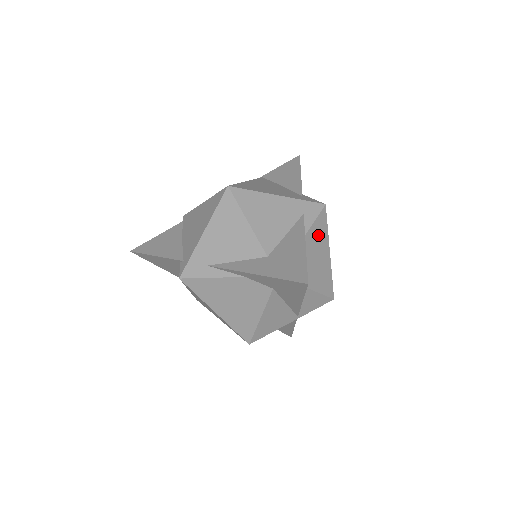
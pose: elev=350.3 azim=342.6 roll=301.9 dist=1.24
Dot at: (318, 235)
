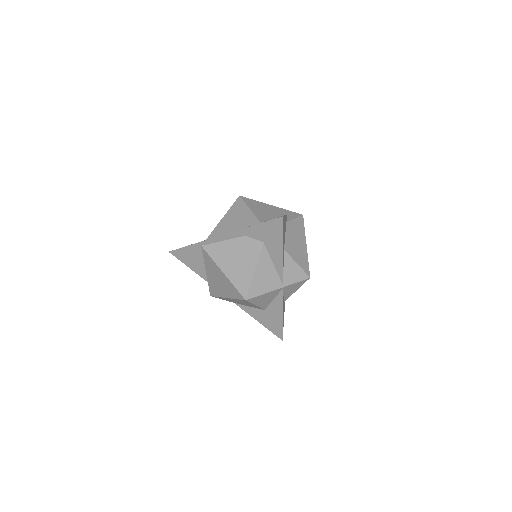
Dot at: (297, 228)
